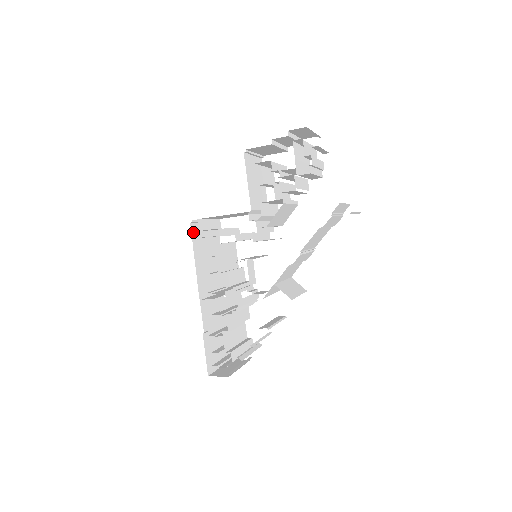
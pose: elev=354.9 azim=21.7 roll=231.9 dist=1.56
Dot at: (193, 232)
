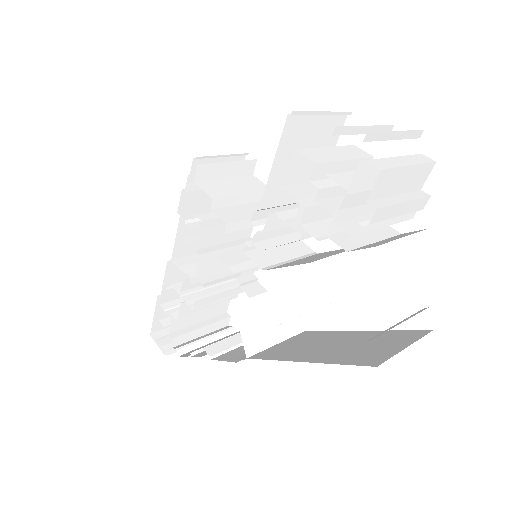
Dot at: (189, 176)
